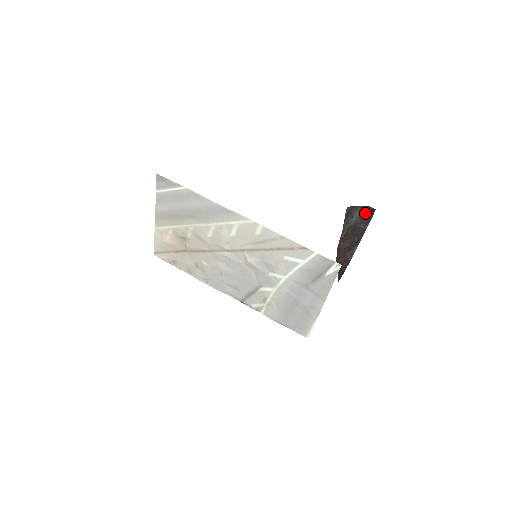
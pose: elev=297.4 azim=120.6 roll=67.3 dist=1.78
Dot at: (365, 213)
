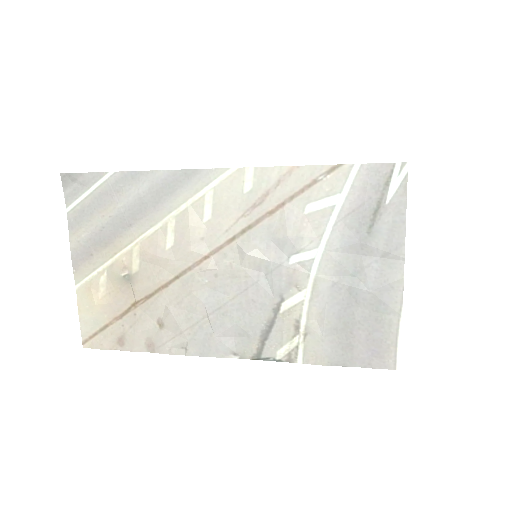
Dot at: occluded
